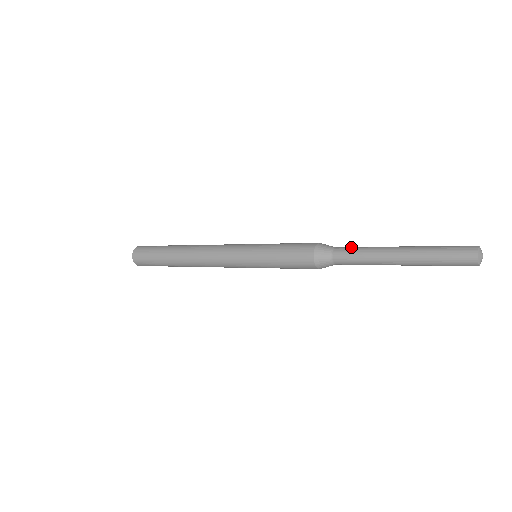
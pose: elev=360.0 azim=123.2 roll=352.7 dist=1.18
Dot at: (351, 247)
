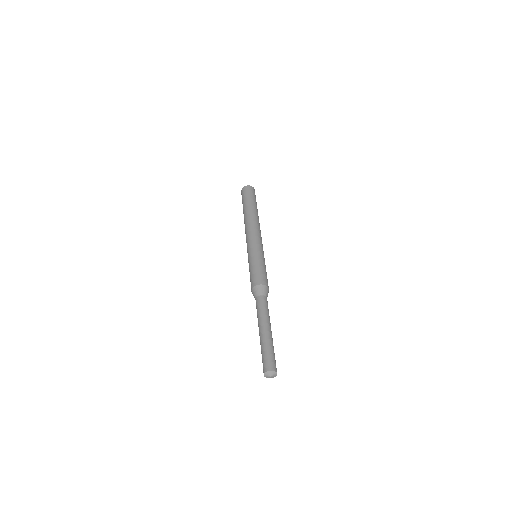
Dot at: (266, 304)
